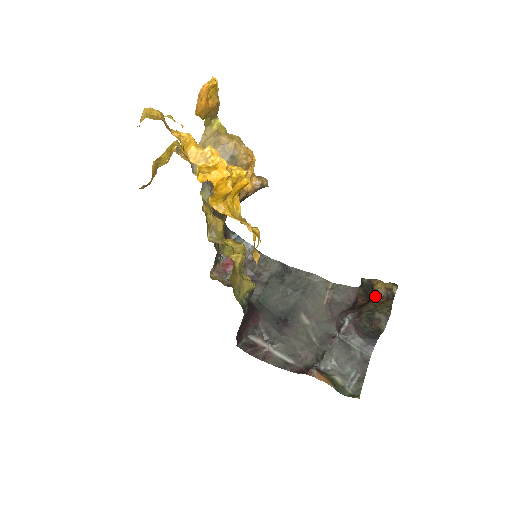
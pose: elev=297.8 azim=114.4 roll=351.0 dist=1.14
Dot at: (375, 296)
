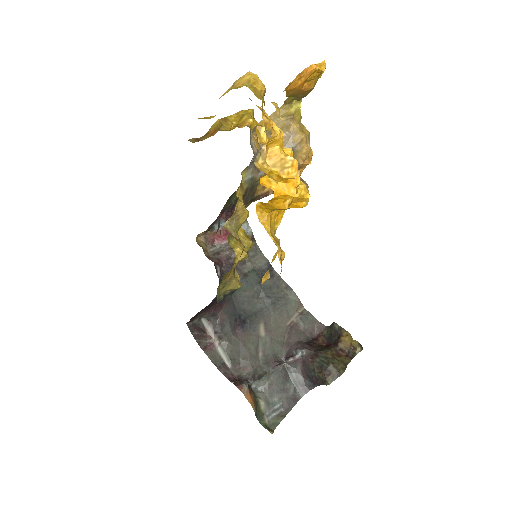
Dot at: (337, 346)
